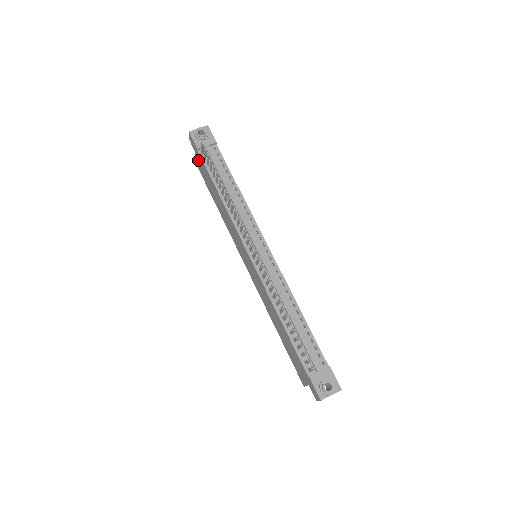
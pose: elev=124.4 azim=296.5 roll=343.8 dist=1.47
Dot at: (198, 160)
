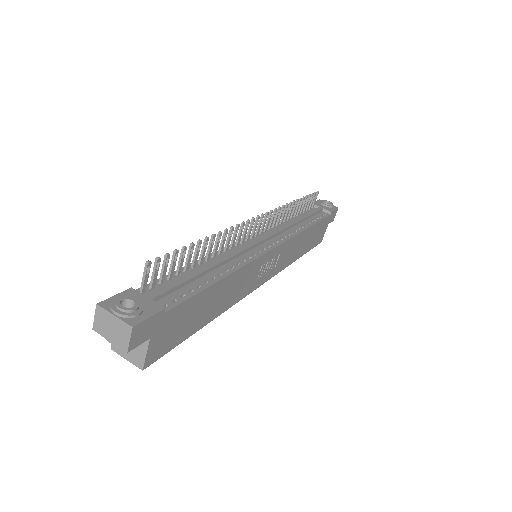
Dot at: occluded
